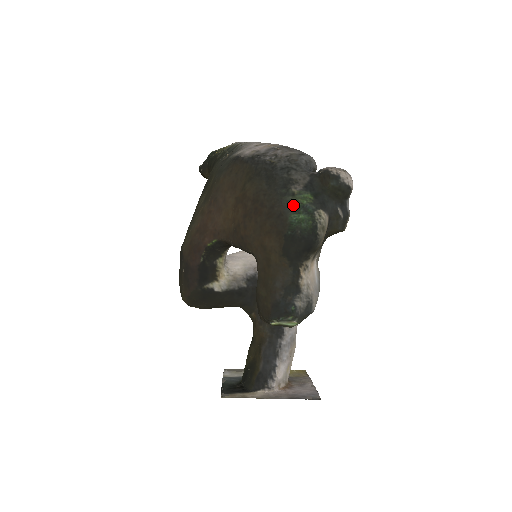
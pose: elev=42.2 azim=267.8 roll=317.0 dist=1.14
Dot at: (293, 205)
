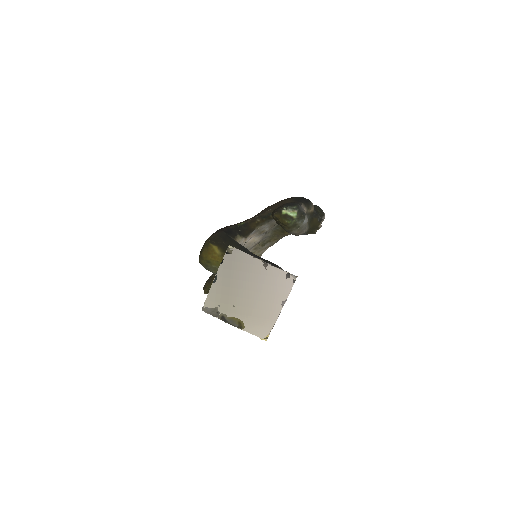
Dot at: occluded
